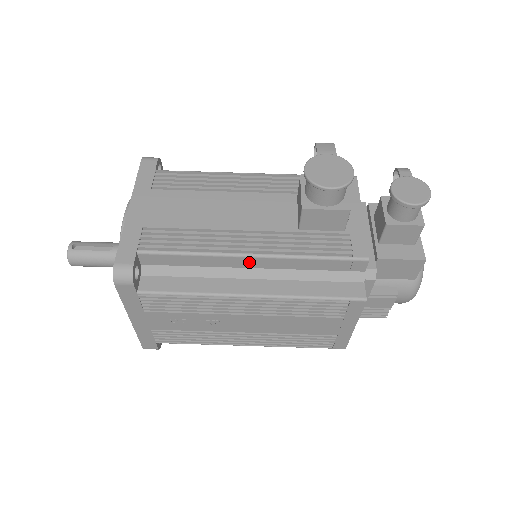
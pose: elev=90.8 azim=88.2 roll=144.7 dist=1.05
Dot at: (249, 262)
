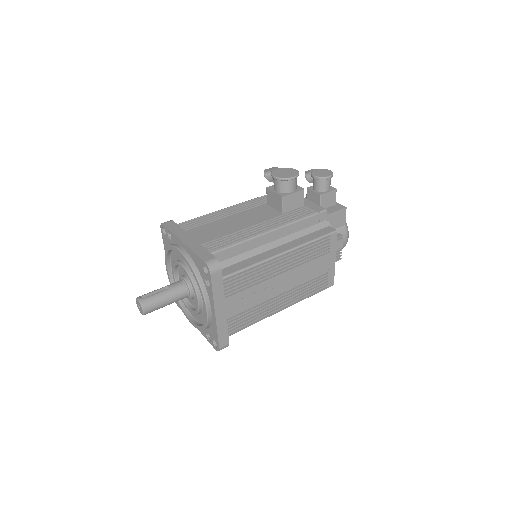
Dot at: (271, 236)
